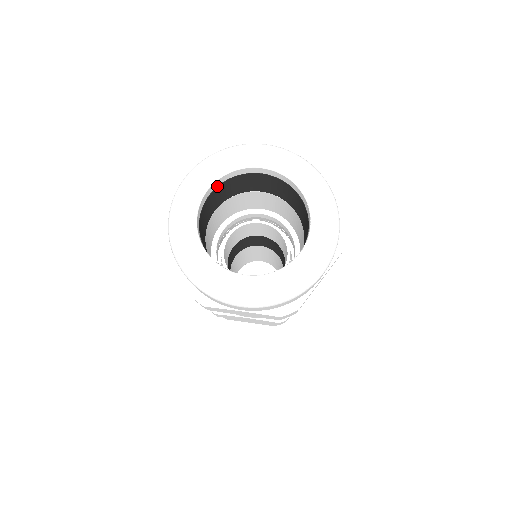
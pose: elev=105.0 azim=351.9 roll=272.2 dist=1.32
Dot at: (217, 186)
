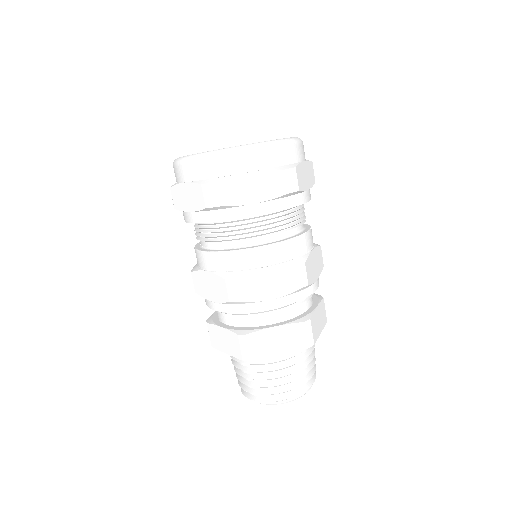
Dot at: occluded
